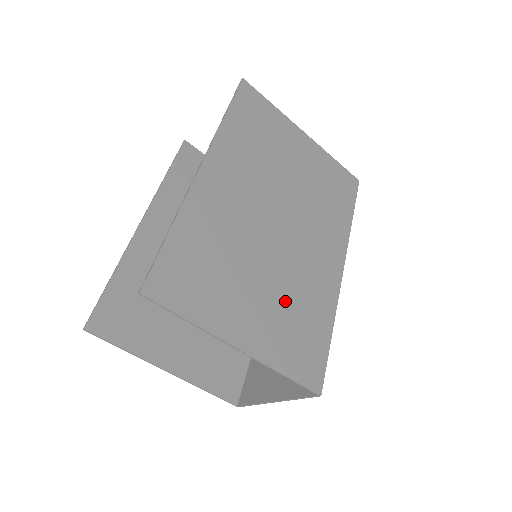
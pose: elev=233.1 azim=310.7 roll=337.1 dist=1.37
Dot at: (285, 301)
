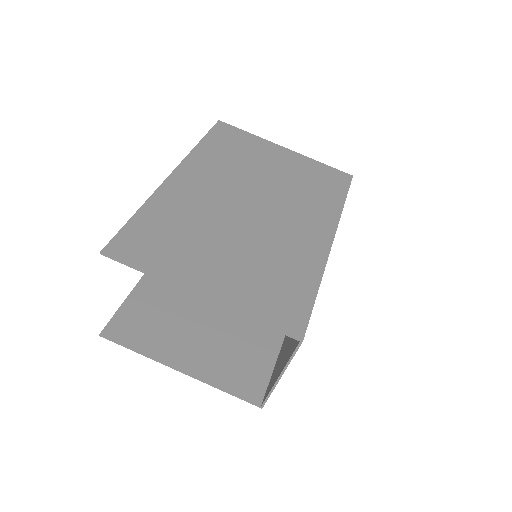
Dot at: (257, 262)
